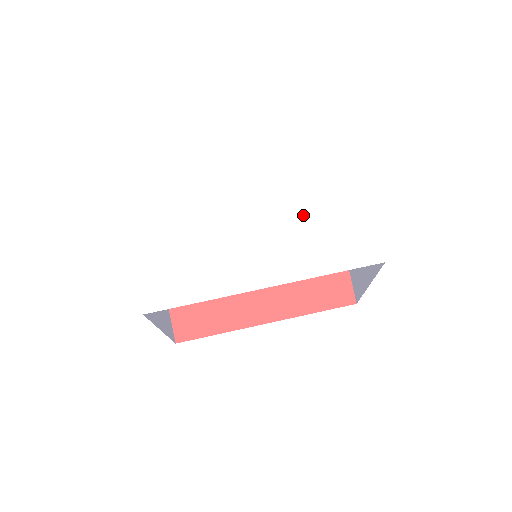
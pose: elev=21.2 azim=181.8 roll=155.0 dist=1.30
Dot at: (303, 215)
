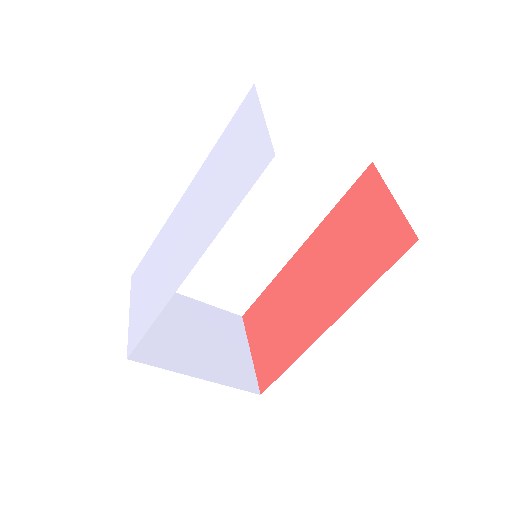
Dot at: (217, 180)
